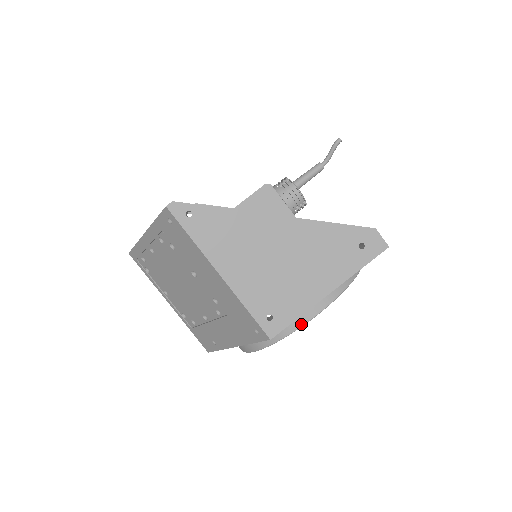
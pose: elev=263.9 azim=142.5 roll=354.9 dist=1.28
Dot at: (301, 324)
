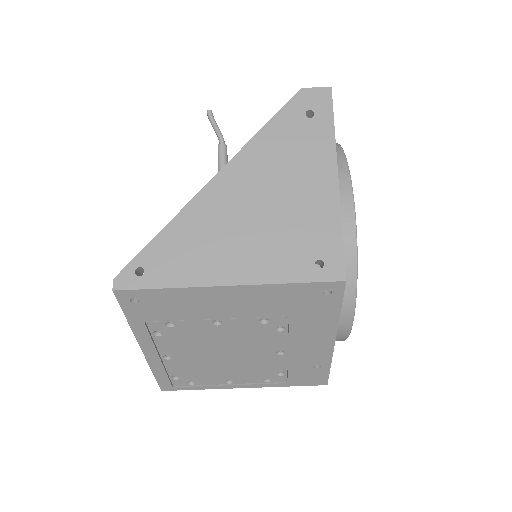
Dot at: (353, 238)
